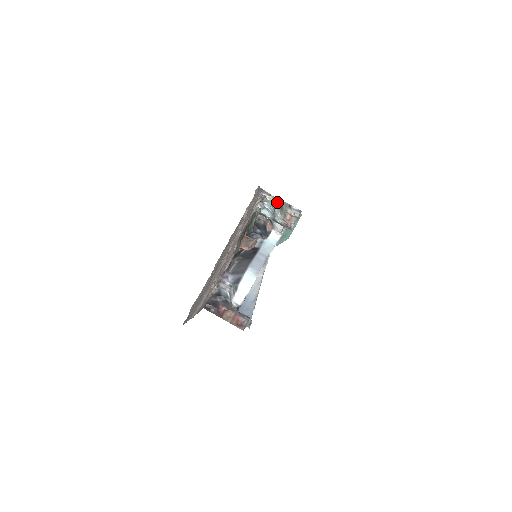
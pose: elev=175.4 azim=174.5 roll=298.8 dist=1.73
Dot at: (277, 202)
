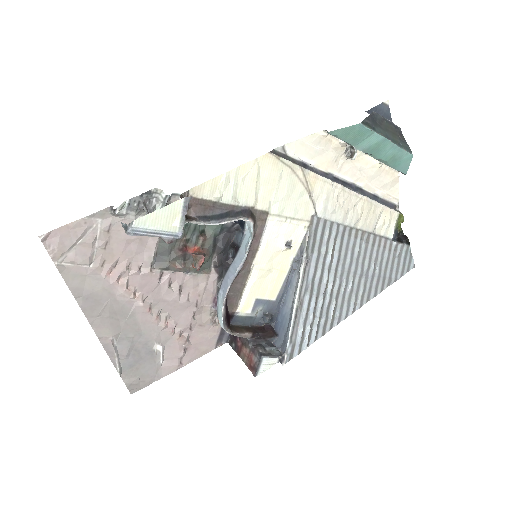
Dot at: occluded
